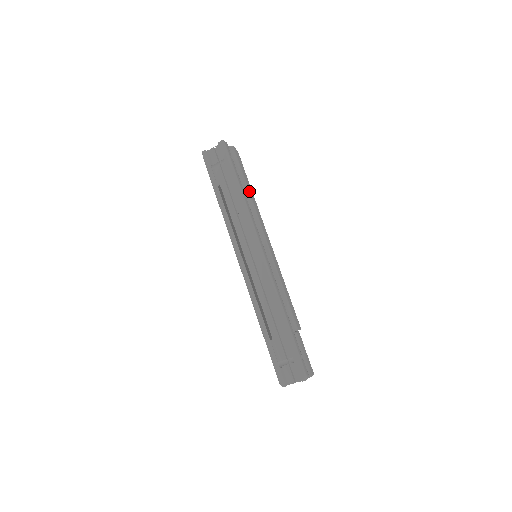
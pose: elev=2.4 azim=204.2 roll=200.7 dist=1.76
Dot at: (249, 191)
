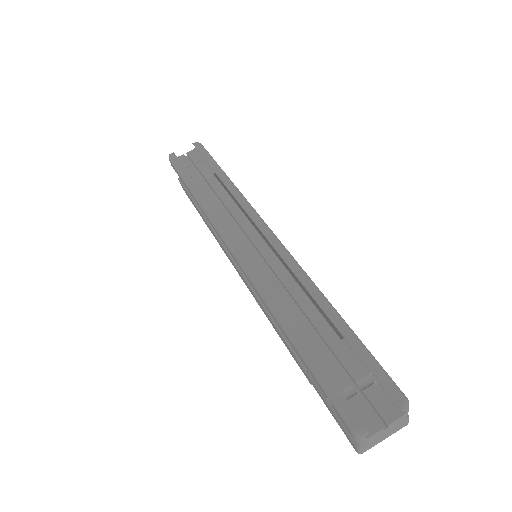
Dot at: occluded
